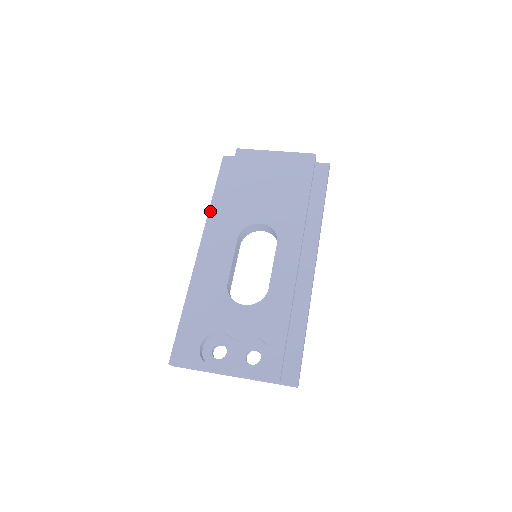
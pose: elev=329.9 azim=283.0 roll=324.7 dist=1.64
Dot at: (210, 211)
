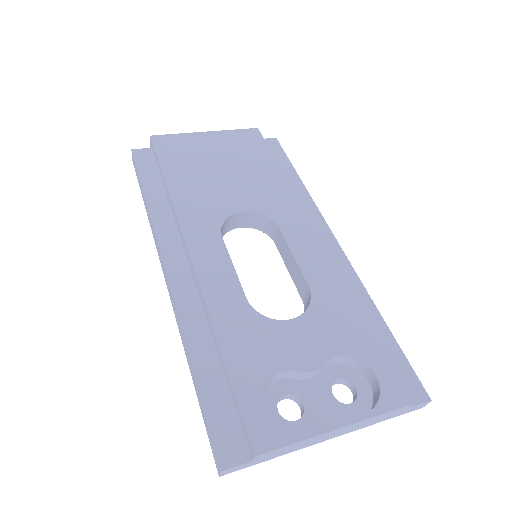
Dot at: (153, 217)
